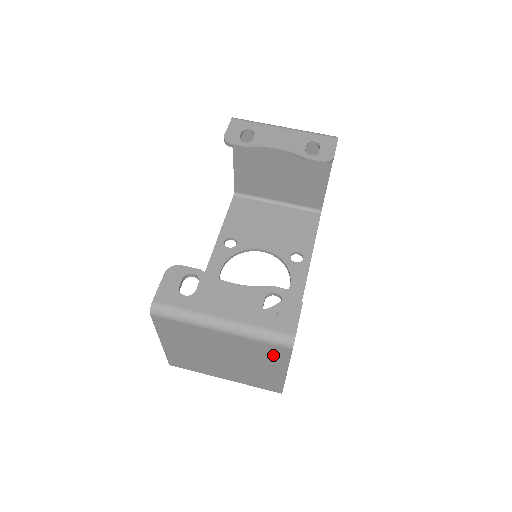
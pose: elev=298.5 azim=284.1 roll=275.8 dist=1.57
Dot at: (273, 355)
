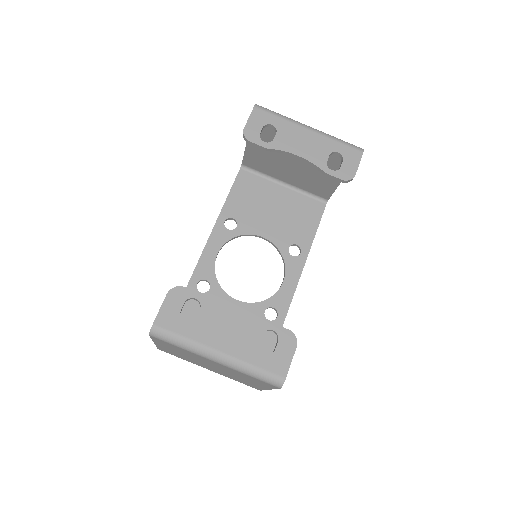
Dot at: (261, 383)
